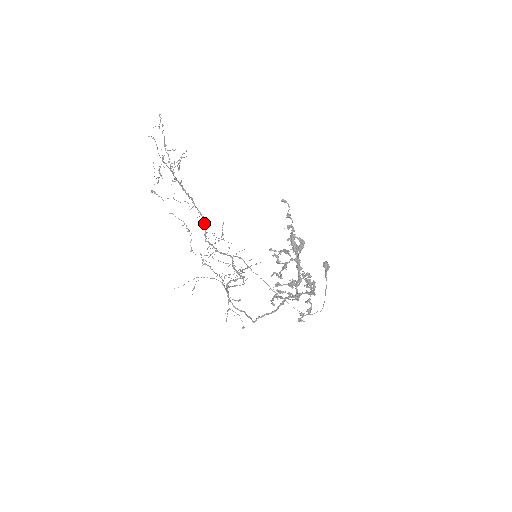
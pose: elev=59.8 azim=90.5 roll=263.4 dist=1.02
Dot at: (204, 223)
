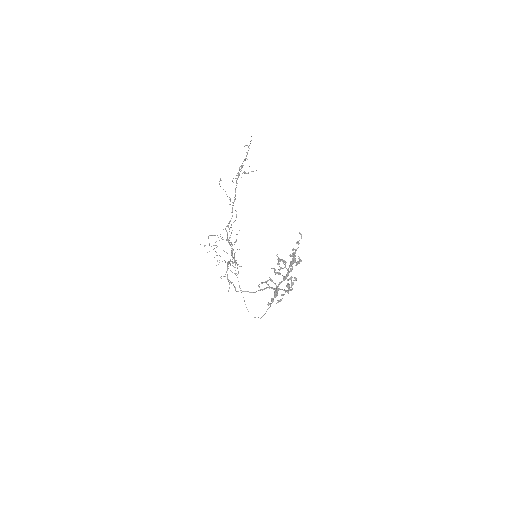
Dot at: (231, 218)
